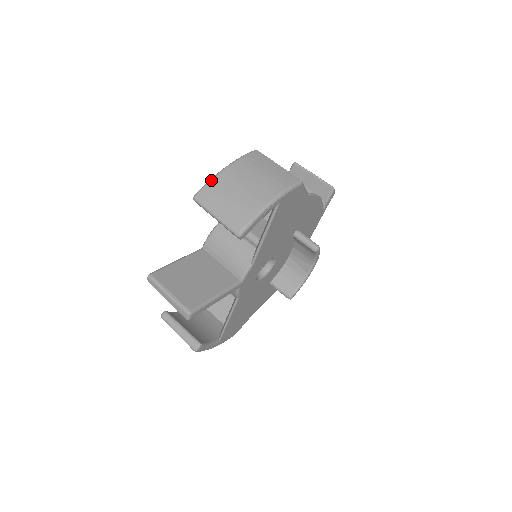
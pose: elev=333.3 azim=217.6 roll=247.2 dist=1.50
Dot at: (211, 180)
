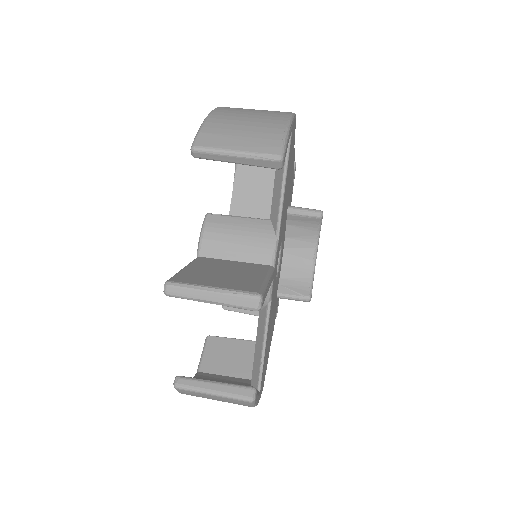
Dot at: (202, 126)
